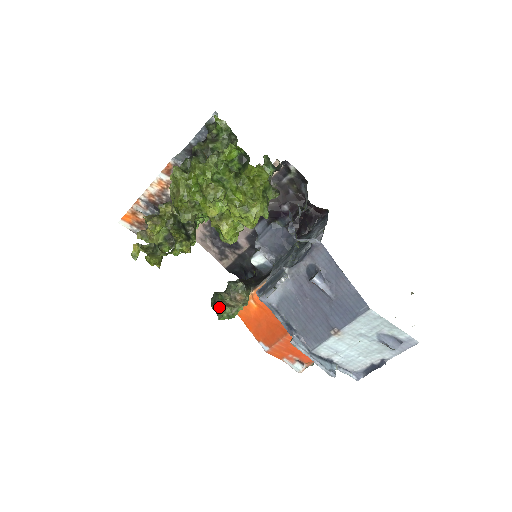
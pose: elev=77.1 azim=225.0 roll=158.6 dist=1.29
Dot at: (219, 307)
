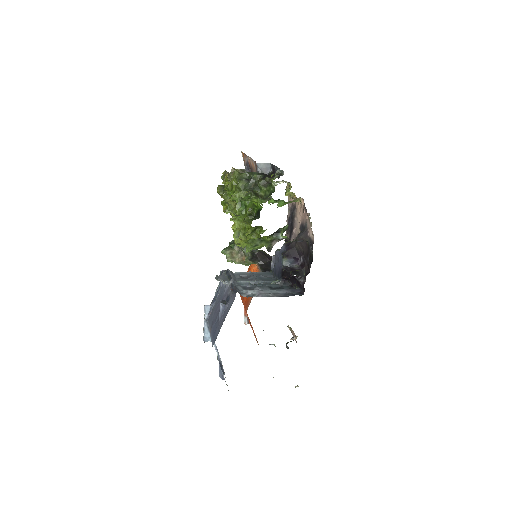
Dot at: (226, 248)
